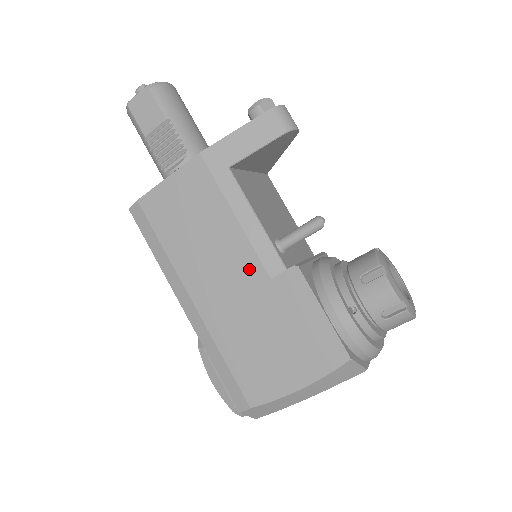
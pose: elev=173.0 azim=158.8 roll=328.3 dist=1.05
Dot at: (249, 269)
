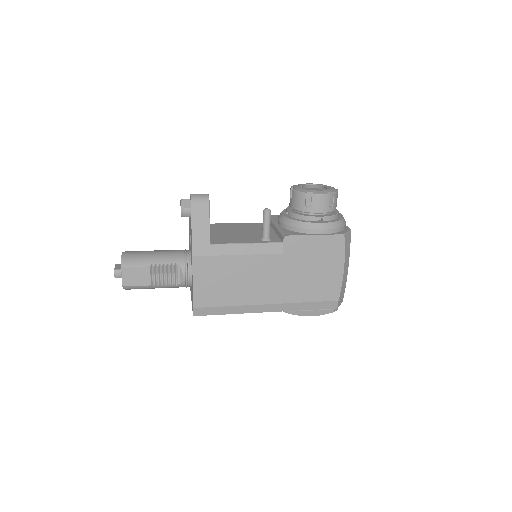
Dot at: (271, 263)
